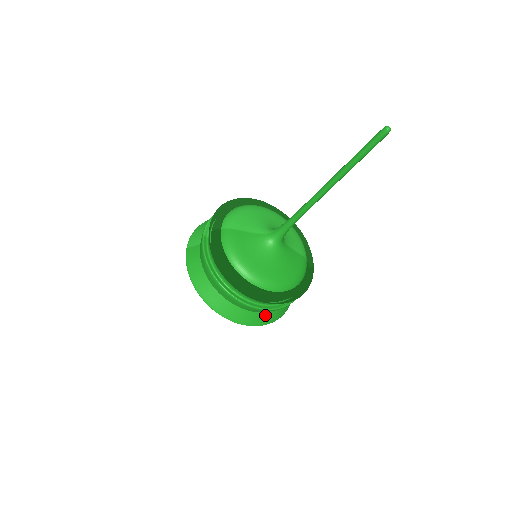
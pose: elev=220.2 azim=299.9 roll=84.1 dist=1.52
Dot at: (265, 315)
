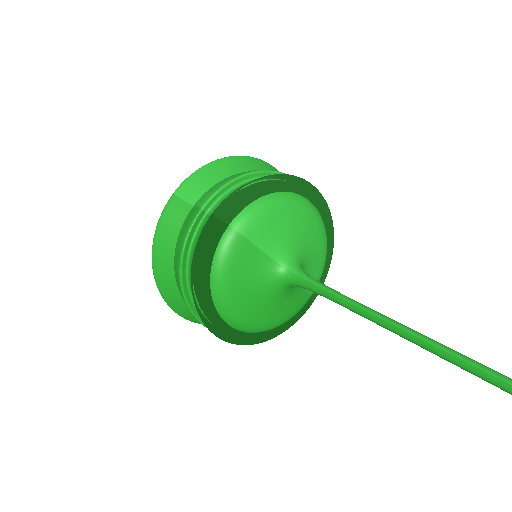
Dot at: occluded
